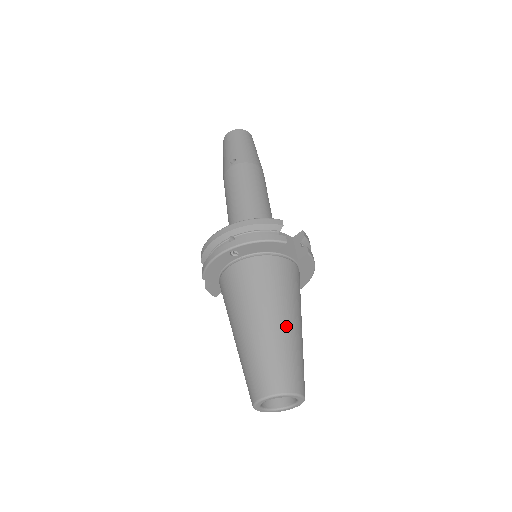
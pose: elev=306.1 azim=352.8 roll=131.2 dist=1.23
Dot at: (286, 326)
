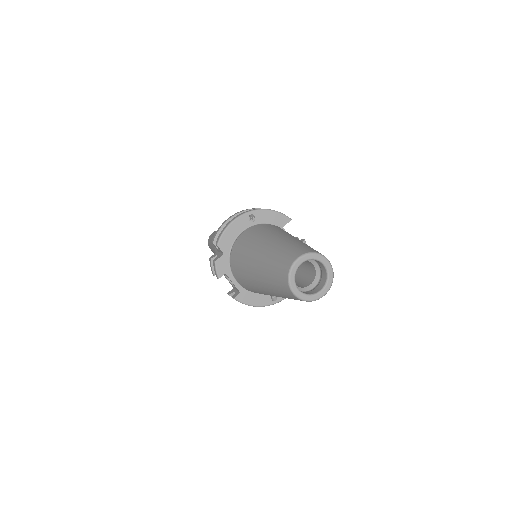
Dot at: occluded
